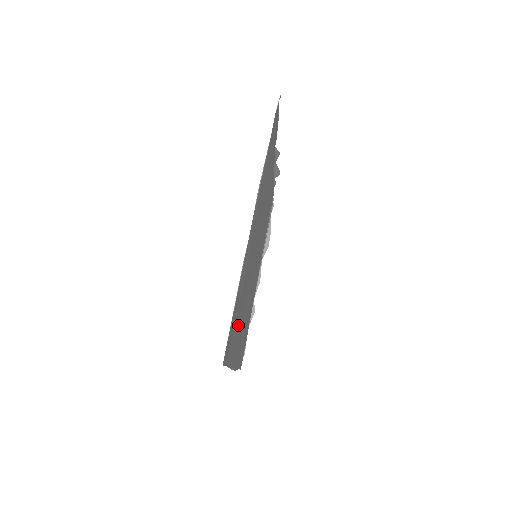
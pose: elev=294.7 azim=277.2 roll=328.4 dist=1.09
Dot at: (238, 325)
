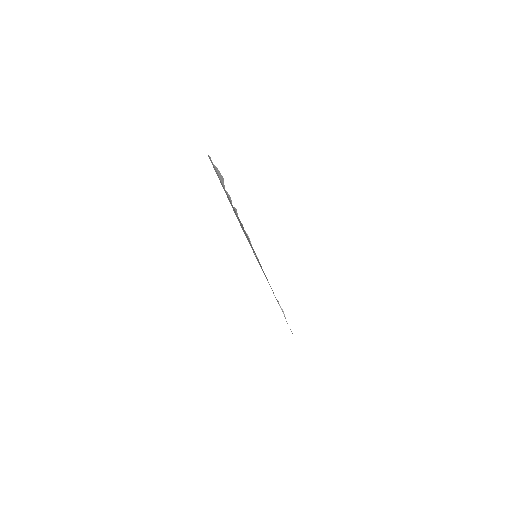
Dot at: occluded
